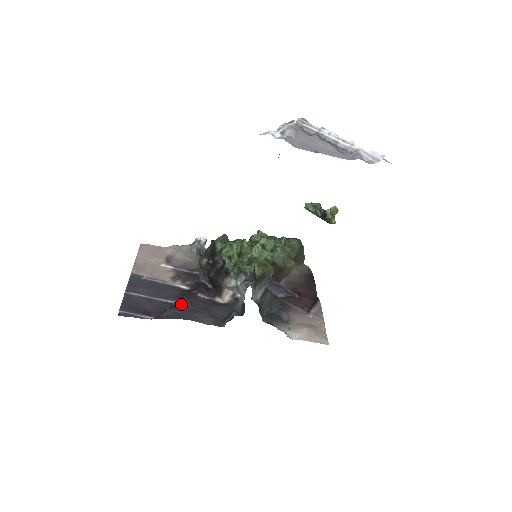
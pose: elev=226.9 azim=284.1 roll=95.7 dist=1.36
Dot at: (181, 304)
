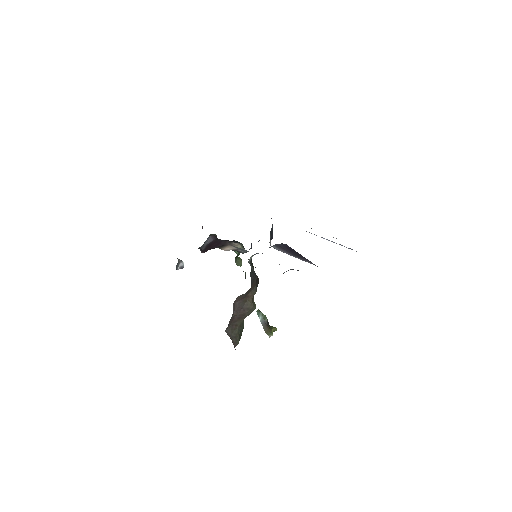
Dot at: occluded
